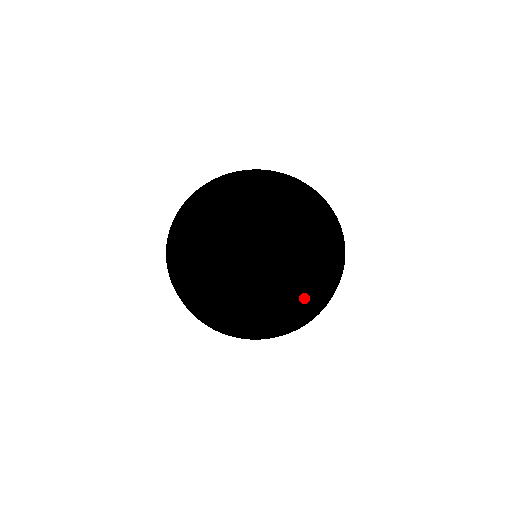
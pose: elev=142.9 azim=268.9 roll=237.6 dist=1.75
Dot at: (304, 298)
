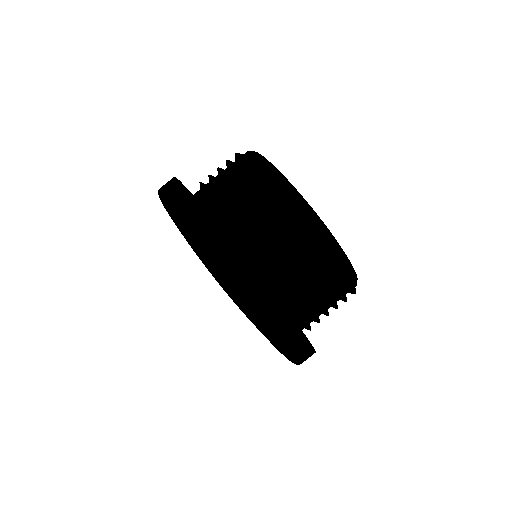
Dot at: occluded
